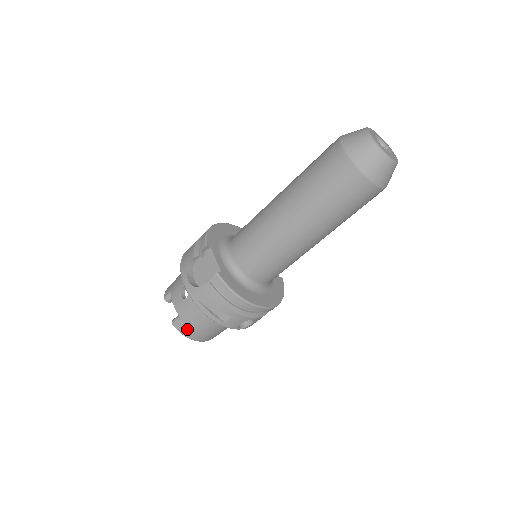
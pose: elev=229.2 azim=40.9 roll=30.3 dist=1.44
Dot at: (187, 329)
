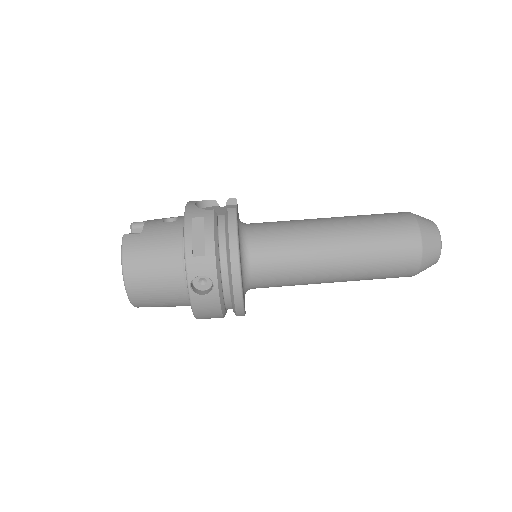
Dot at: (135, 248)
